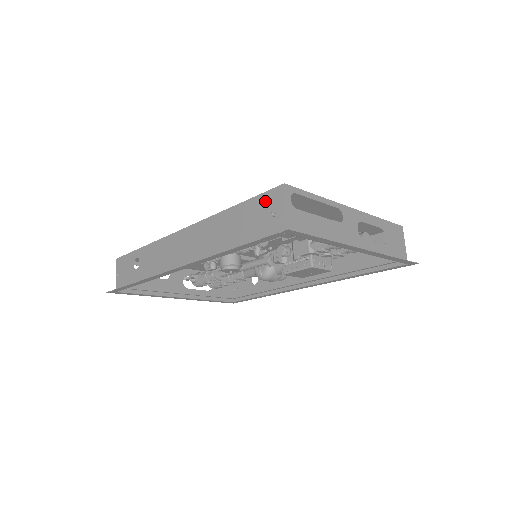
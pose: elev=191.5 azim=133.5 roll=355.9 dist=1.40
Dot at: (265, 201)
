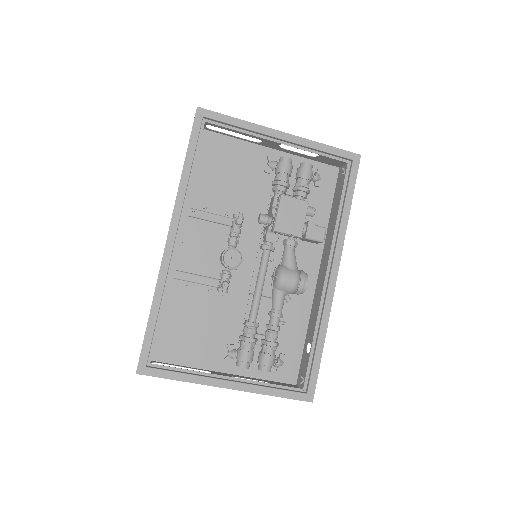
Dot at: occluded
